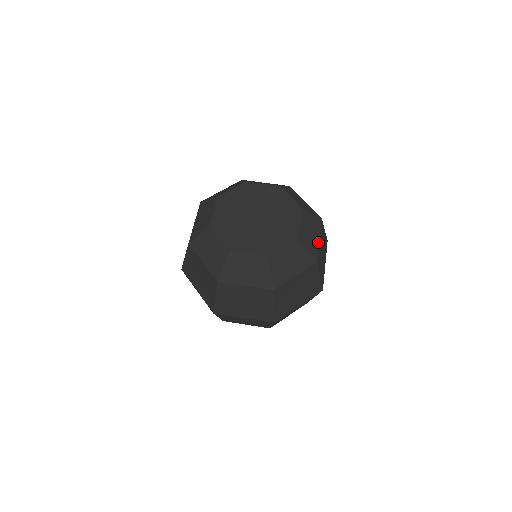
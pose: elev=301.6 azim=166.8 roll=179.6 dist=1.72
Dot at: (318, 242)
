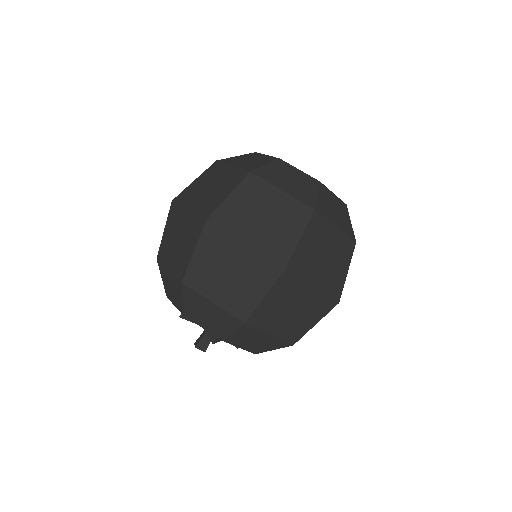
Dot at: occluded
